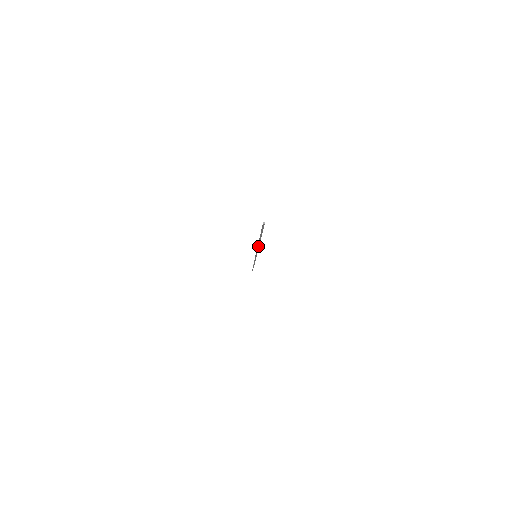
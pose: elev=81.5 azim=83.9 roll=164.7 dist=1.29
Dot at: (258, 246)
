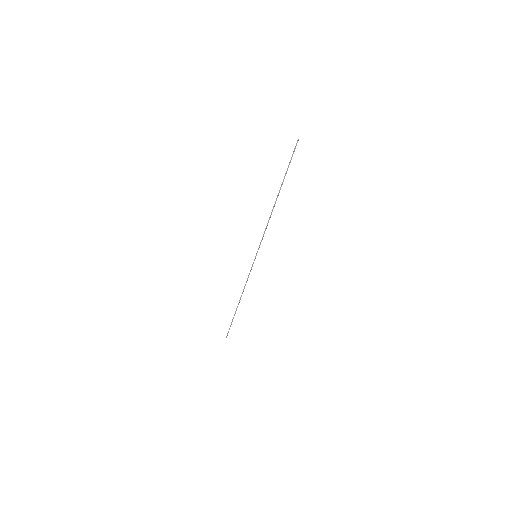
Dot at: occluded
